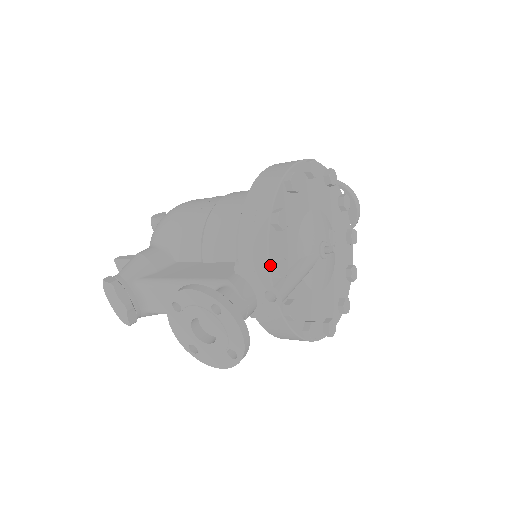
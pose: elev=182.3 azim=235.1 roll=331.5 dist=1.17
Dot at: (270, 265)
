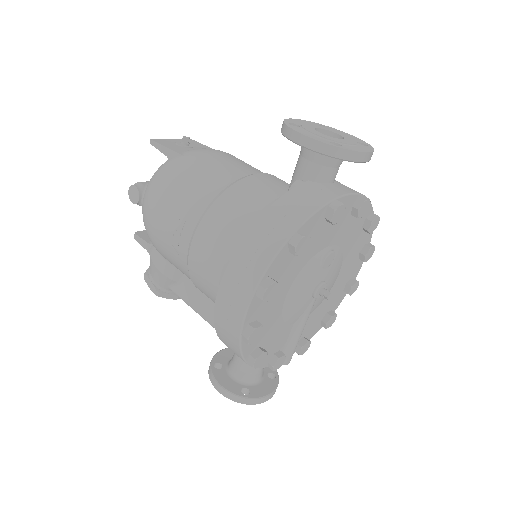
Dot at: (267, 366)
